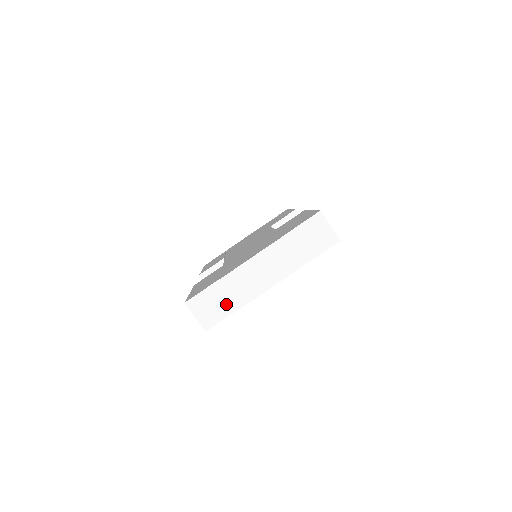
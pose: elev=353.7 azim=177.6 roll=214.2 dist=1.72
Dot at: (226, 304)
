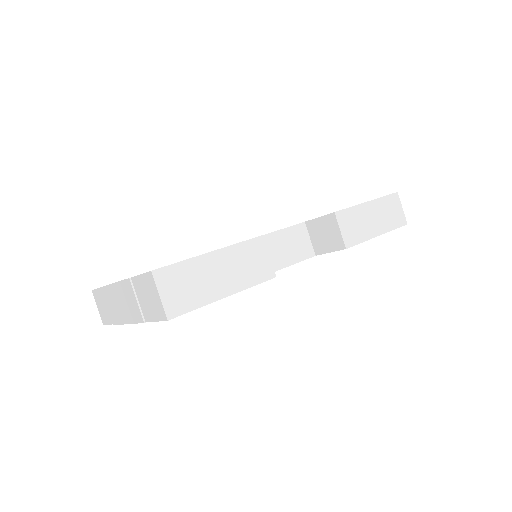
Dot at: occluded
